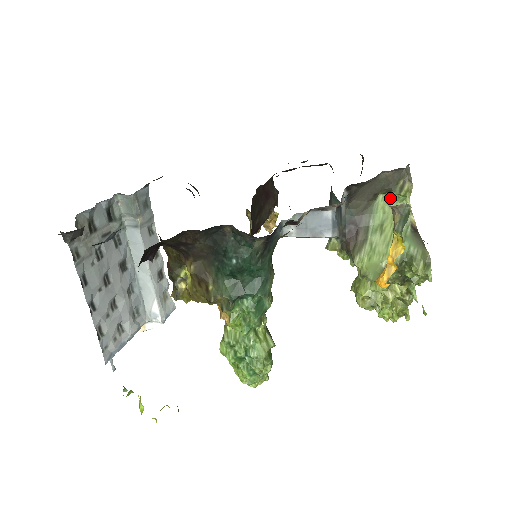
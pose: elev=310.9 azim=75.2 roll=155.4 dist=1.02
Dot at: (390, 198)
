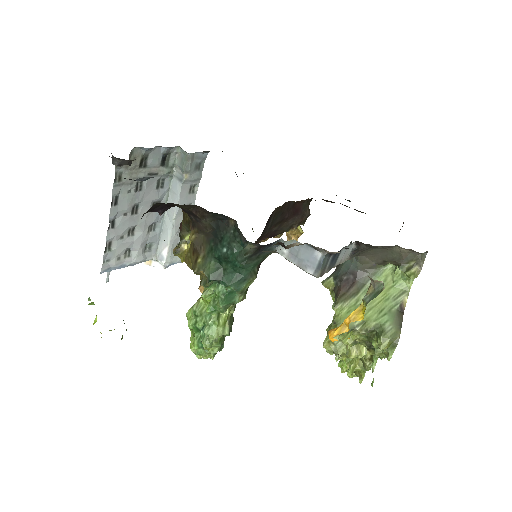
Dot at: (397, 271)
